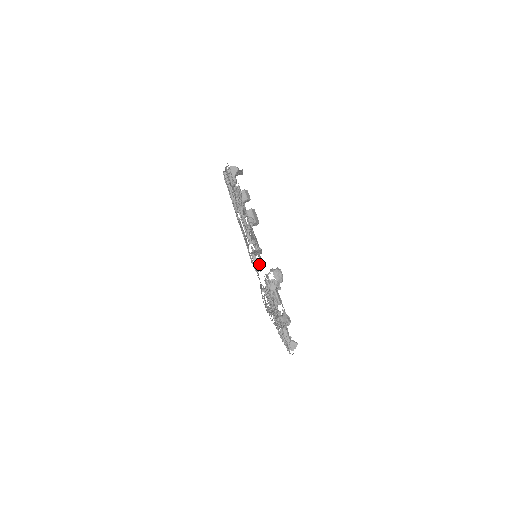
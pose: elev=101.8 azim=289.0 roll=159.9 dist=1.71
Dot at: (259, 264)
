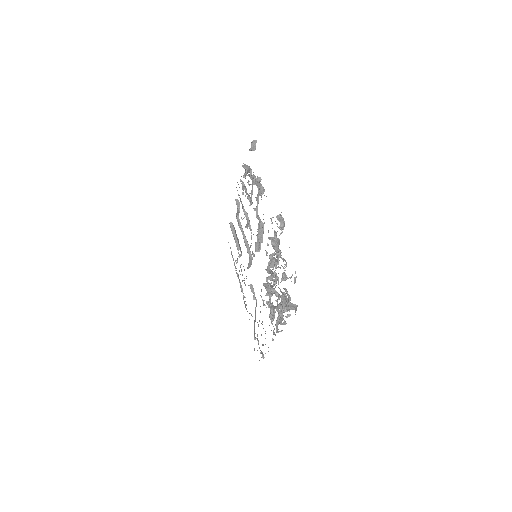
Dot at: (255, 298)
